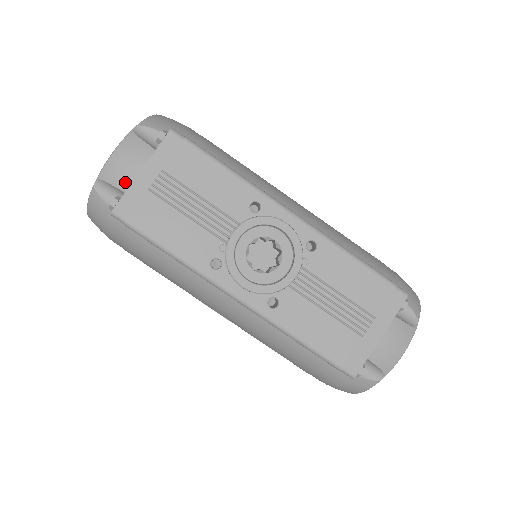
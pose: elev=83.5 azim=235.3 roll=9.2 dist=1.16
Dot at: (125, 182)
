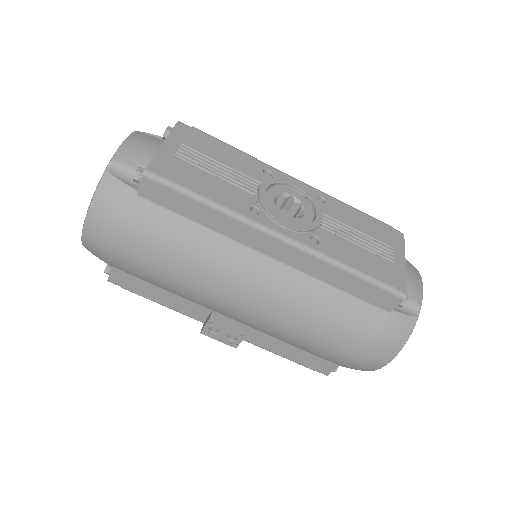
Dot at: (144, 158)
